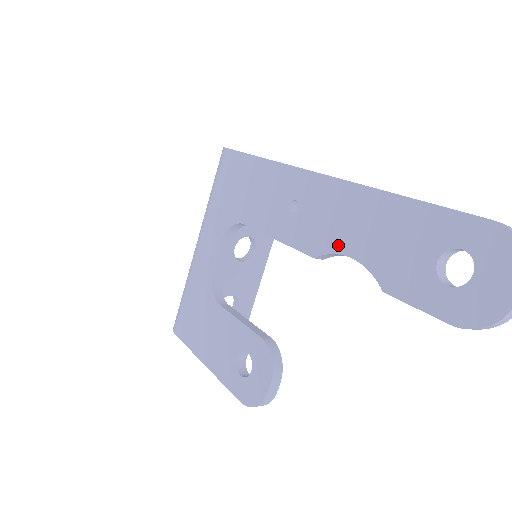
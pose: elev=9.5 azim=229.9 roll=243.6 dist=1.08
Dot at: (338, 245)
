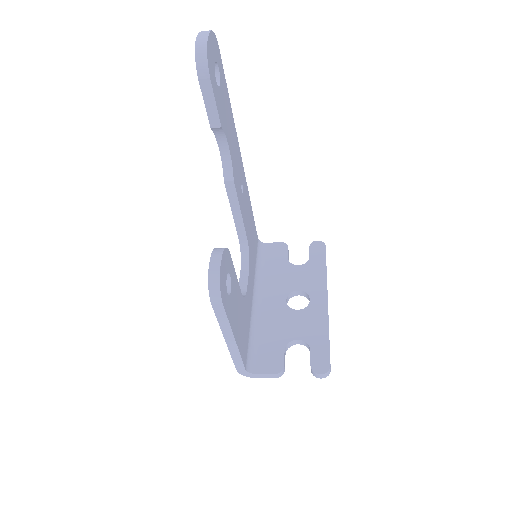
Dot at: (222, 158)
